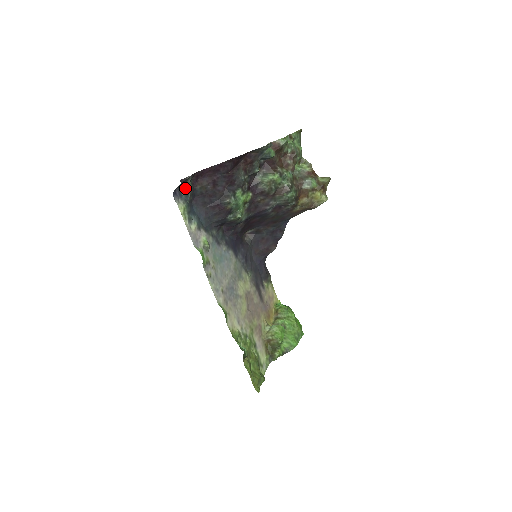
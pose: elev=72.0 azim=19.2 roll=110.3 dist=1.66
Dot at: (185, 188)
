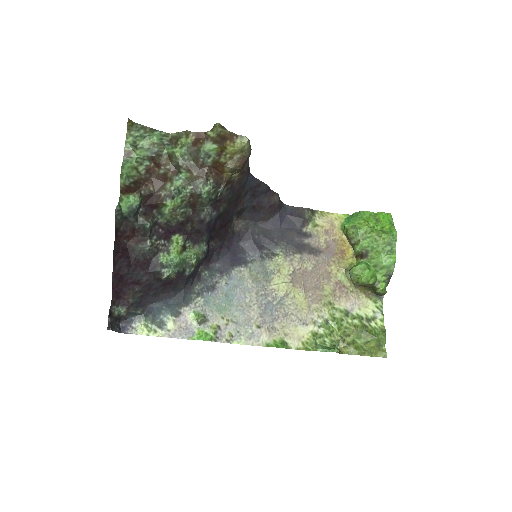
Dot at: (124, 315)
